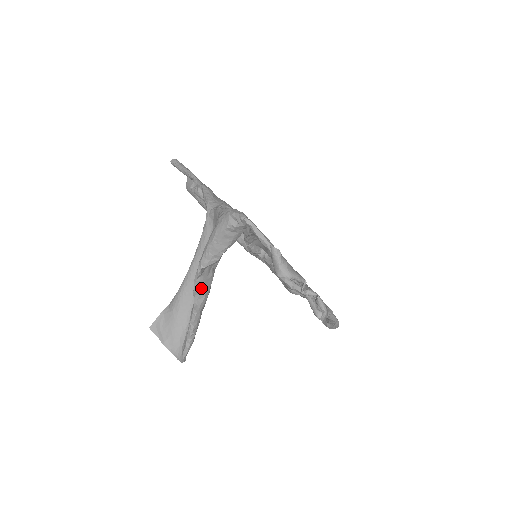
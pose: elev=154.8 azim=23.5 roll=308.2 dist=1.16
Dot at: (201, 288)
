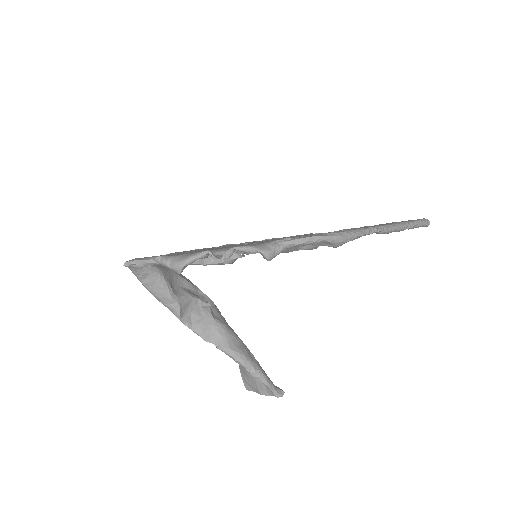
Dot at: (206, 331)
